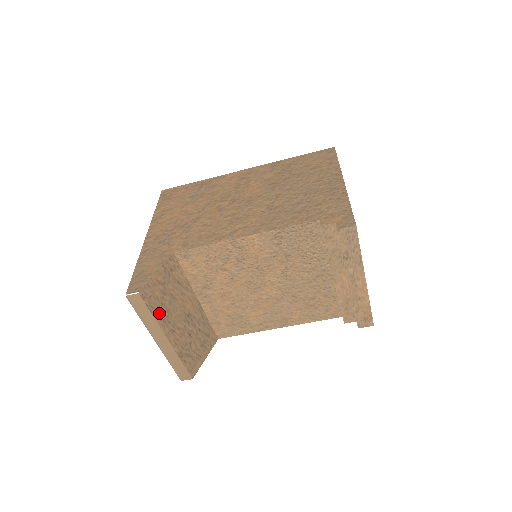
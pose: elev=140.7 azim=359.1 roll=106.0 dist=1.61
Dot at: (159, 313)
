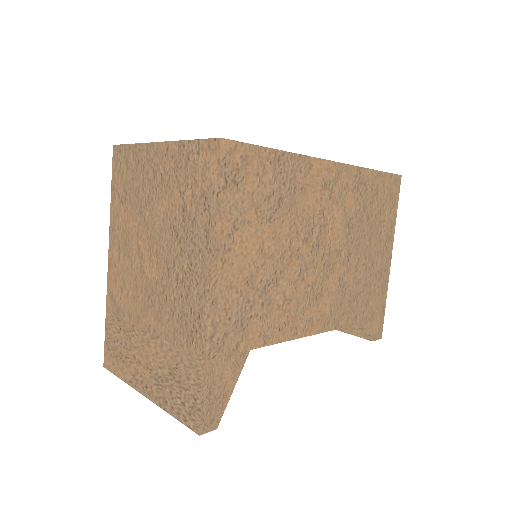
Dot at: occluded
